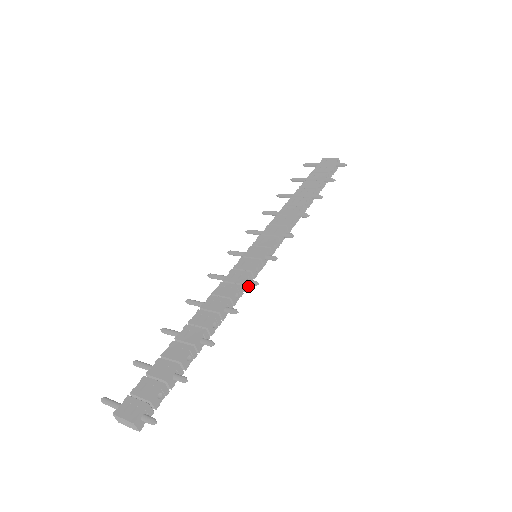
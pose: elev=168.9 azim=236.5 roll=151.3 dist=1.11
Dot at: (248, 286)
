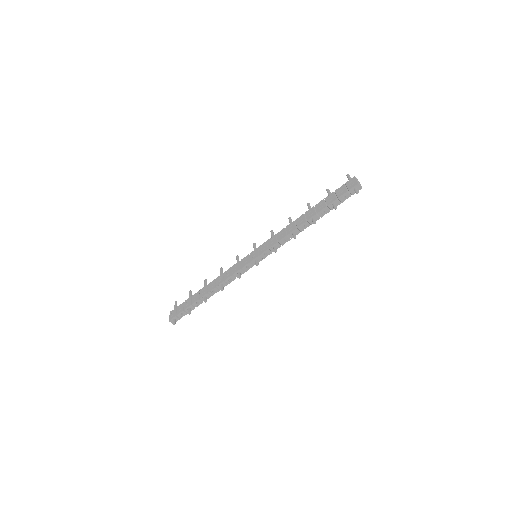
Dot at: occluded
